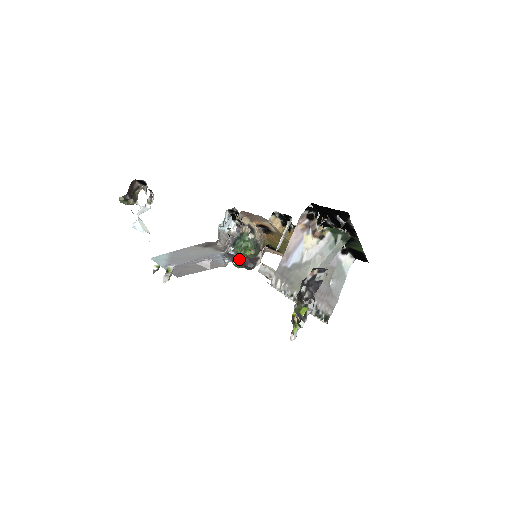
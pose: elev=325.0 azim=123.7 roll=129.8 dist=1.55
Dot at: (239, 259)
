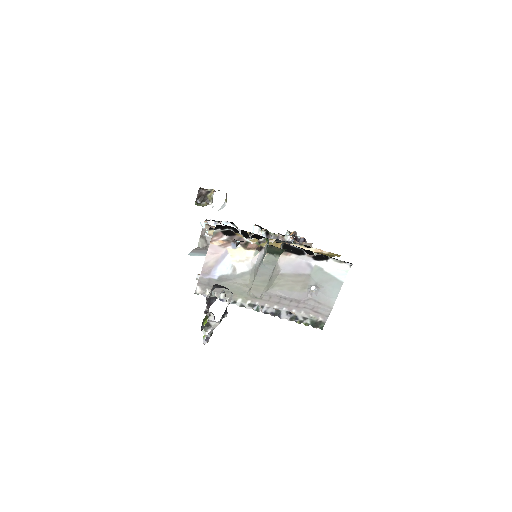
Dot at: occluded
